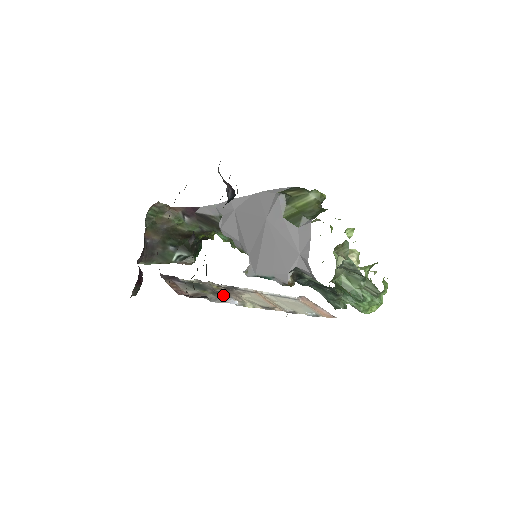
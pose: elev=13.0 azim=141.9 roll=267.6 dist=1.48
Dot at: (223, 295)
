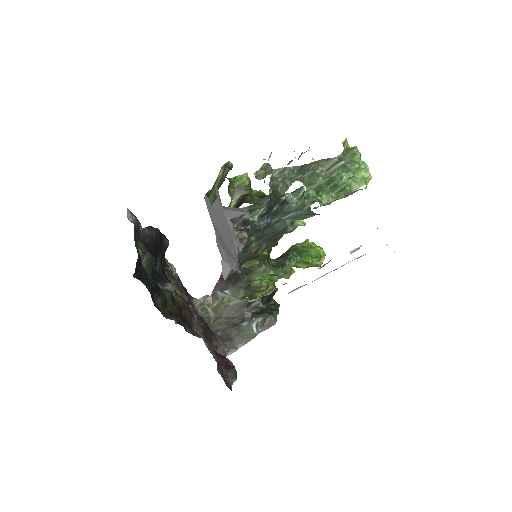
Dot at: occluded
